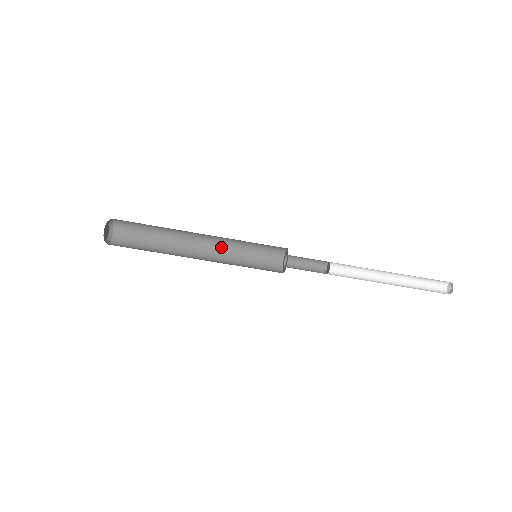
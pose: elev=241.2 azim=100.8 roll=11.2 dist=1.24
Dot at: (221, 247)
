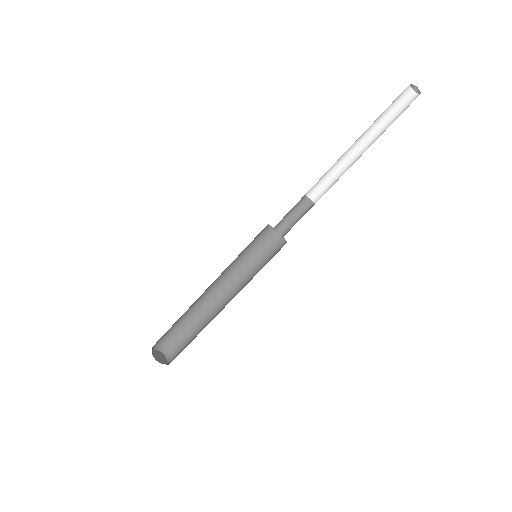
Dot at: (228, 274)
